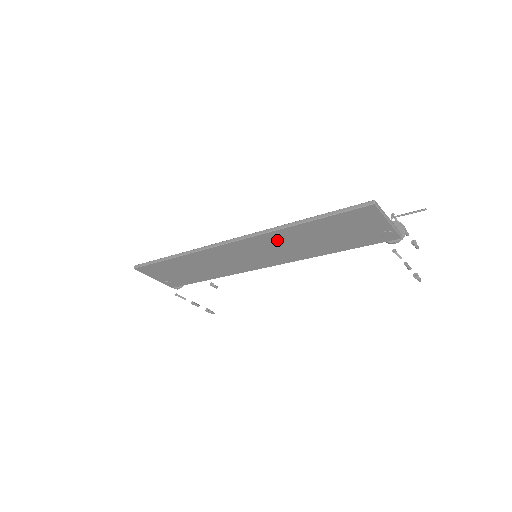
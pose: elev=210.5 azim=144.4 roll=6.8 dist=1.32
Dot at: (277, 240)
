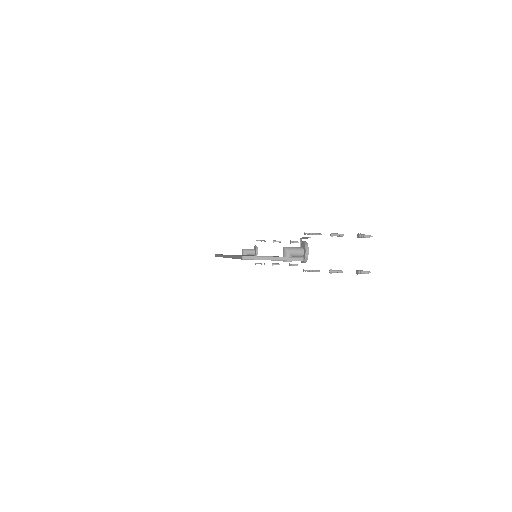
Dot at: occluded
